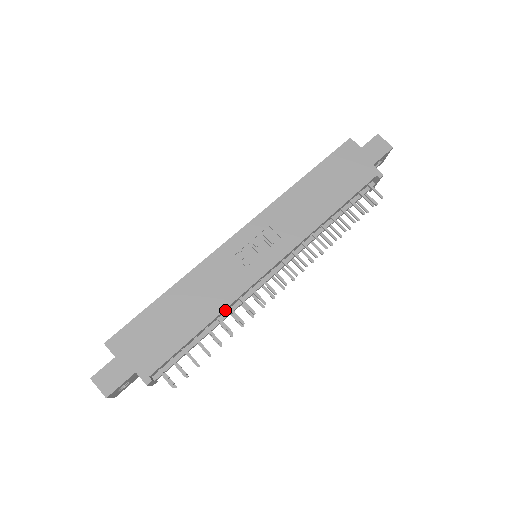
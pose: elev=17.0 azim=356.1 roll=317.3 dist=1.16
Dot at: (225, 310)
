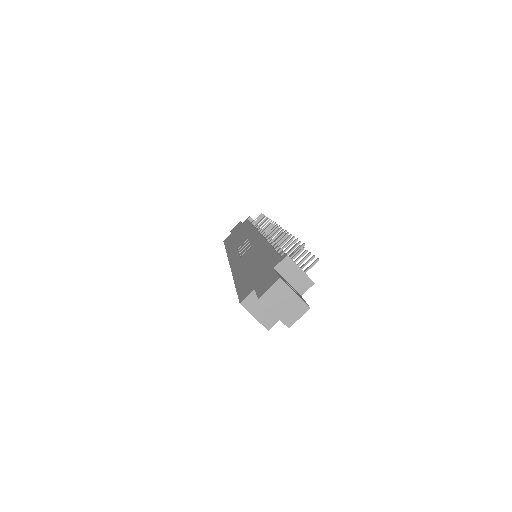
Dot at: occluded
